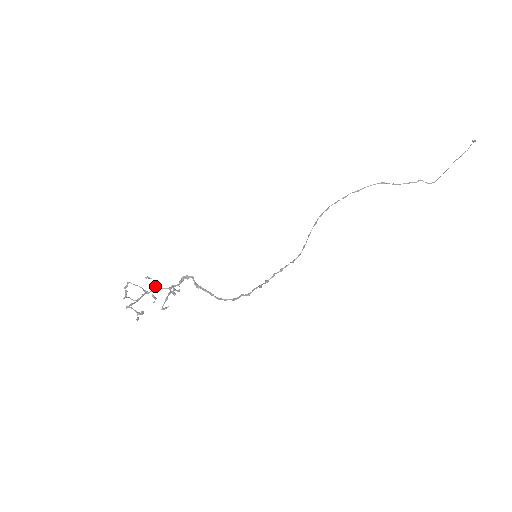
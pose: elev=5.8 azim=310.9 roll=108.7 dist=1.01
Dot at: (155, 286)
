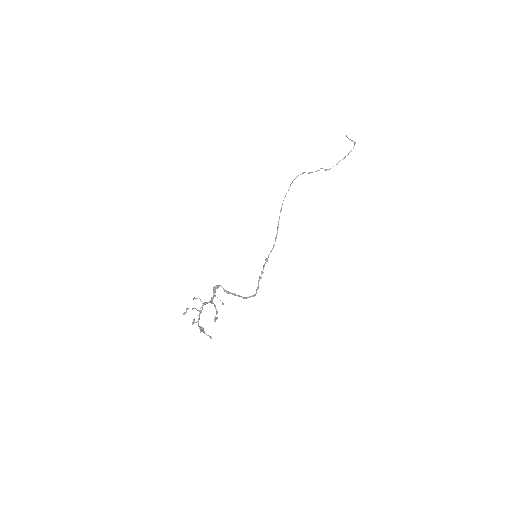
Dot at: (203, 304)
